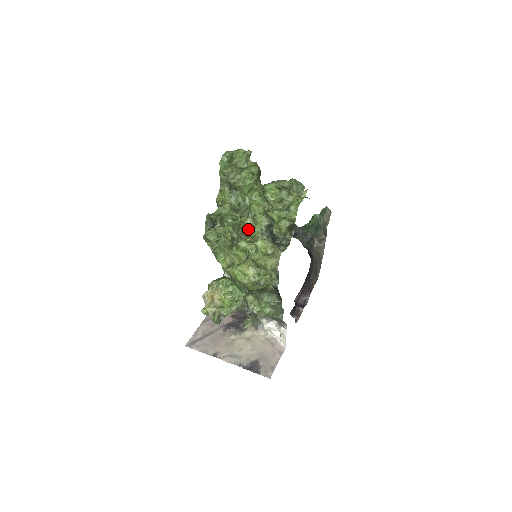
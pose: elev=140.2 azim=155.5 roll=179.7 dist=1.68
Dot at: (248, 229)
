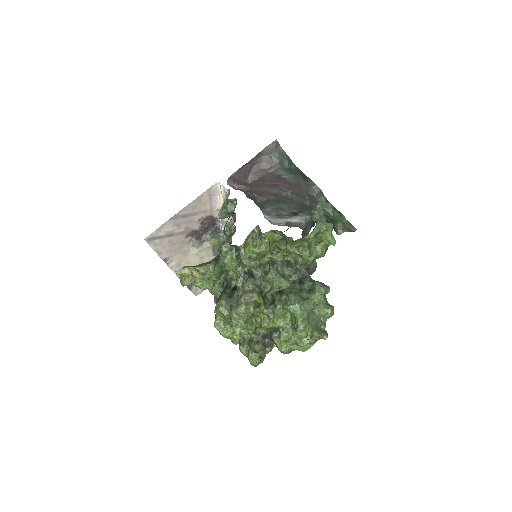
Dot at: (259, 316)
